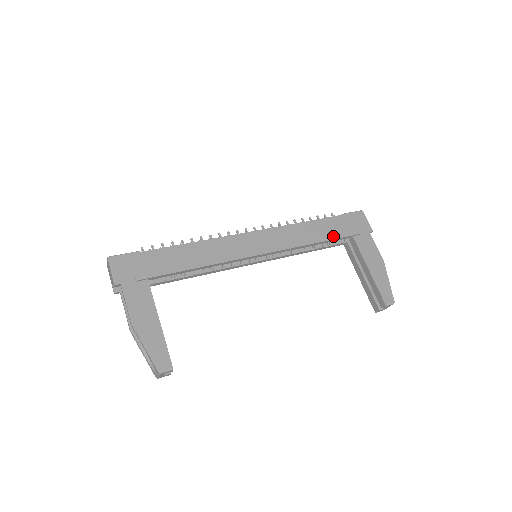
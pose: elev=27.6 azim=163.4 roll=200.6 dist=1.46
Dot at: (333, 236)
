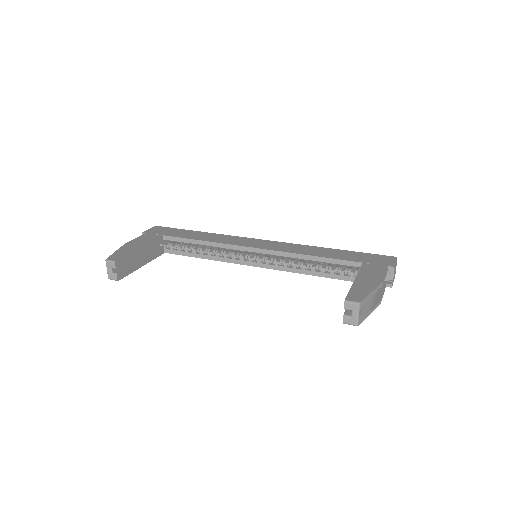
Dot at: (339, 258)
